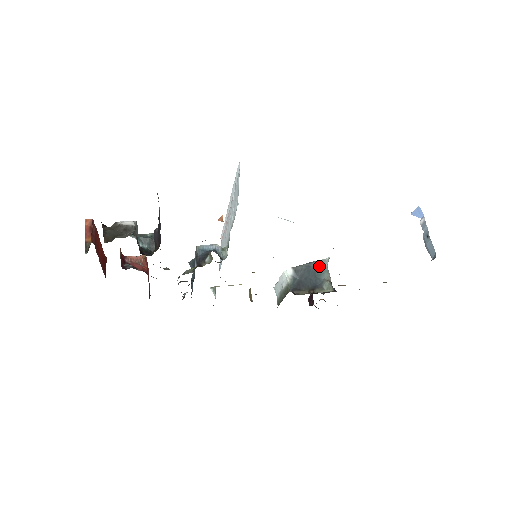
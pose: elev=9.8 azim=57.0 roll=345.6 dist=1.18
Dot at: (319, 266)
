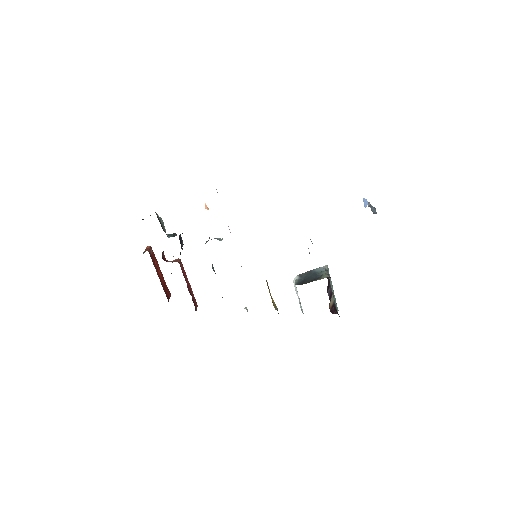
Dot at: (318, 270)
